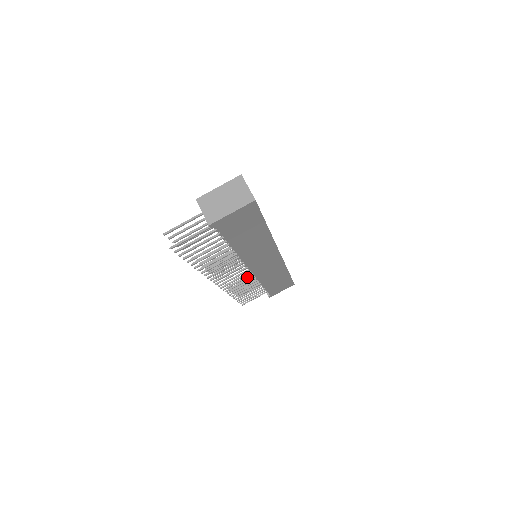
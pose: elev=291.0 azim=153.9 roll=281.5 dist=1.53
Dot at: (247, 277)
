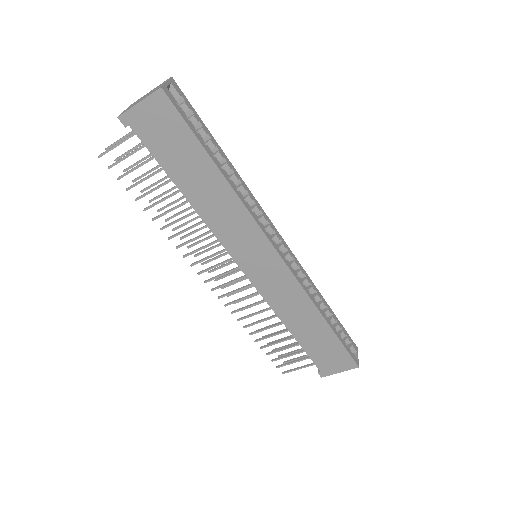
Dot at: (253, 294)
